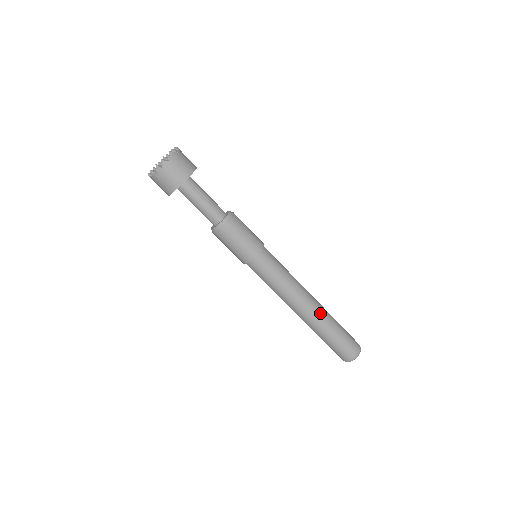
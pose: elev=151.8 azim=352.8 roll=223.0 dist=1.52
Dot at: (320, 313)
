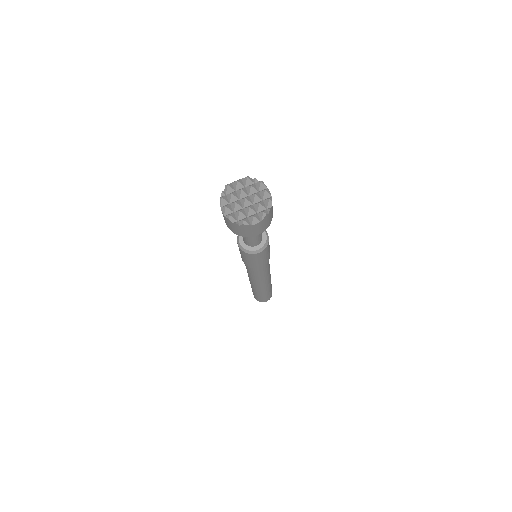
Dot at: (258, 290)
